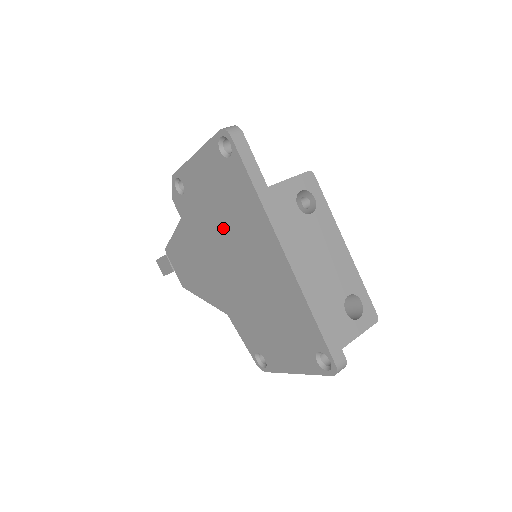
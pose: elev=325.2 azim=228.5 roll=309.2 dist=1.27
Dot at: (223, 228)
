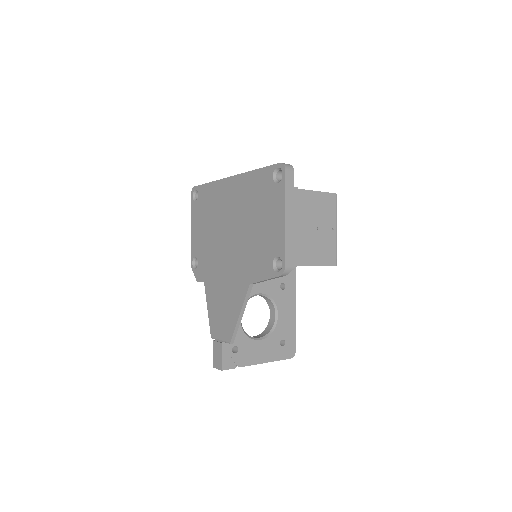
Dot at: (215, 232)
